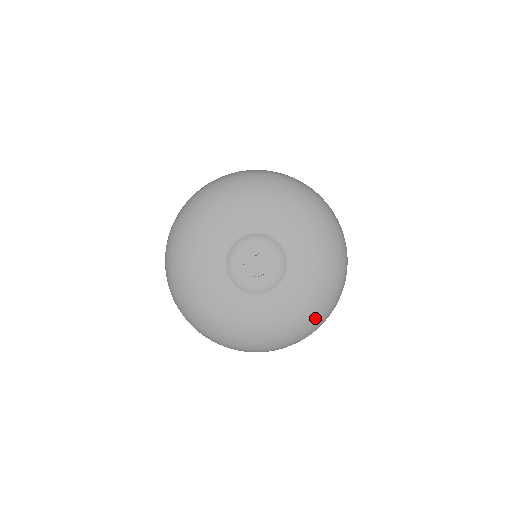
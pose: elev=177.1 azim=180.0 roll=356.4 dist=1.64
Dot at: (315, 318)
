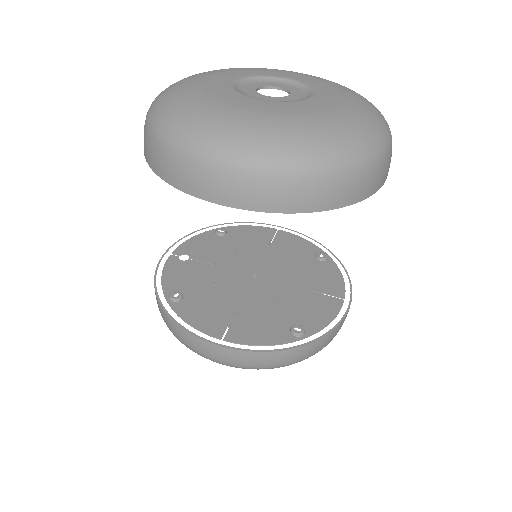
Dot at: (331, 143)
